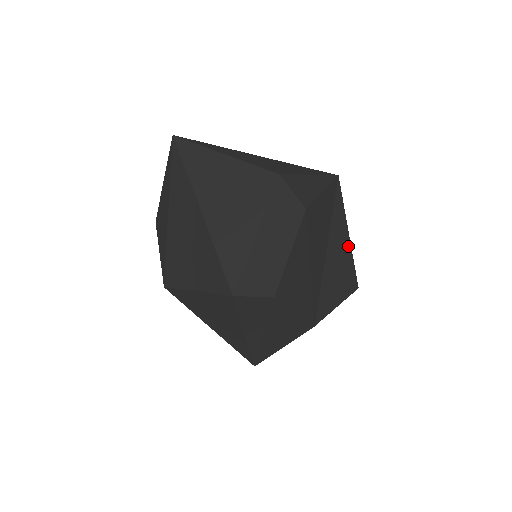
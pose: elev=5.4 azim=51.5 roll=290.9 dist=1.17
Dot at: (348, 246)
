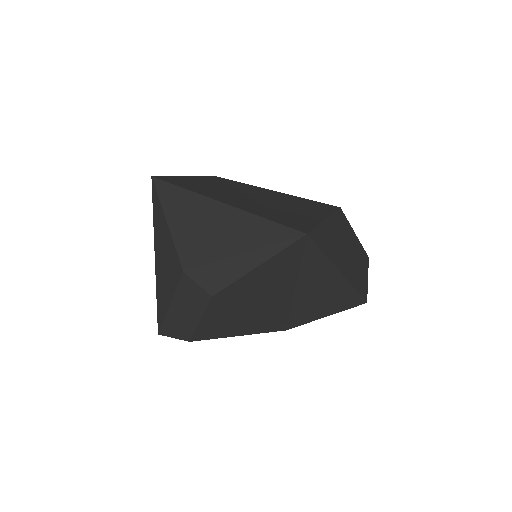
Dot at: (339, 279)
